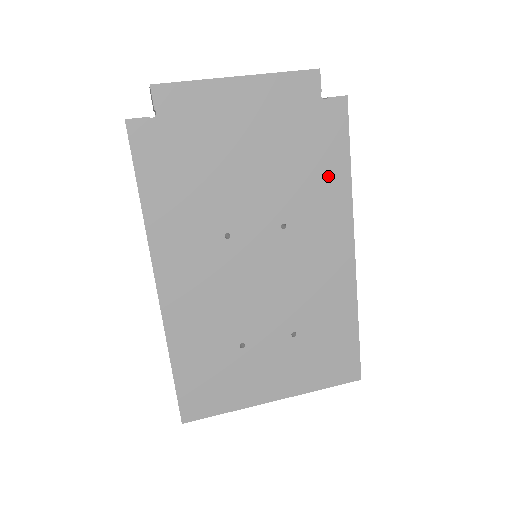
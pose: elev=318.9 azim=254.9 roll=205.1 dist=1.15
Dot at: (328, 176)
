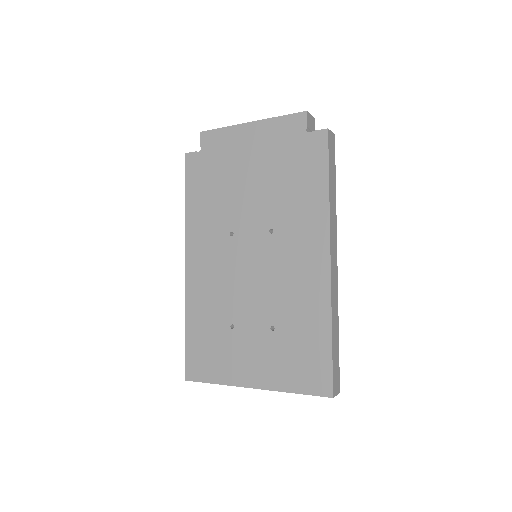
Dot at: (309, 192)
